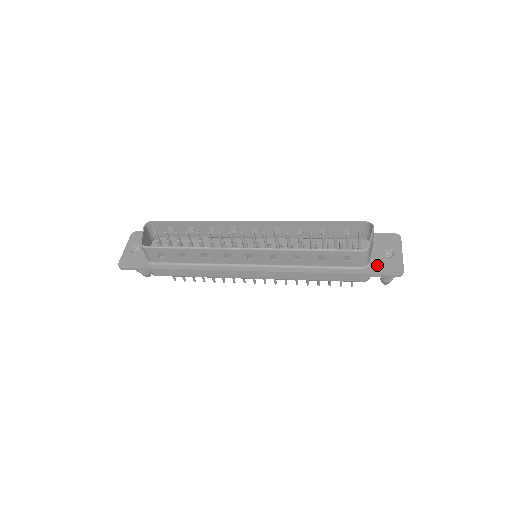
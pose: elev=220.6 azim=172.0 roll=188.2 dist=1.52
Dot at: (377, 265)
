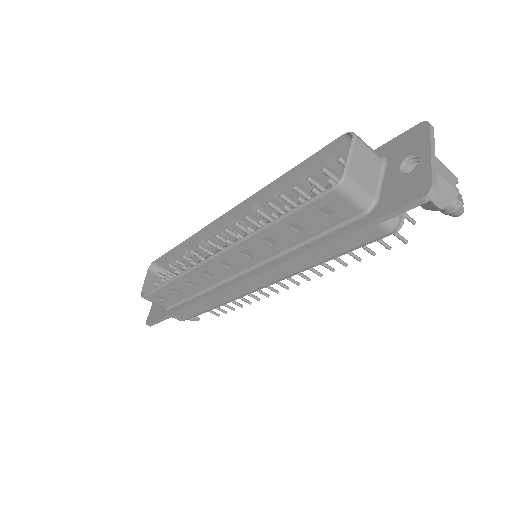
Dot at: (388, 197)
